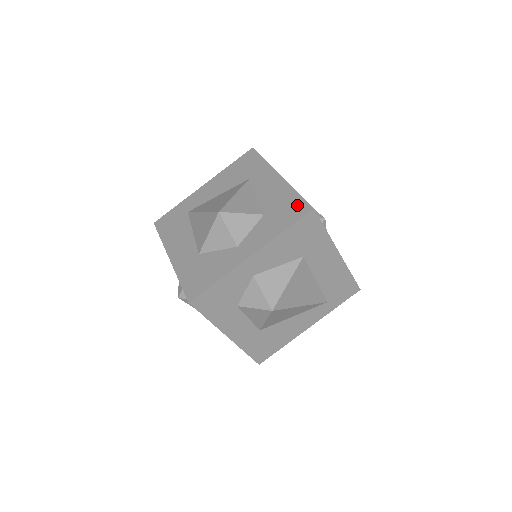
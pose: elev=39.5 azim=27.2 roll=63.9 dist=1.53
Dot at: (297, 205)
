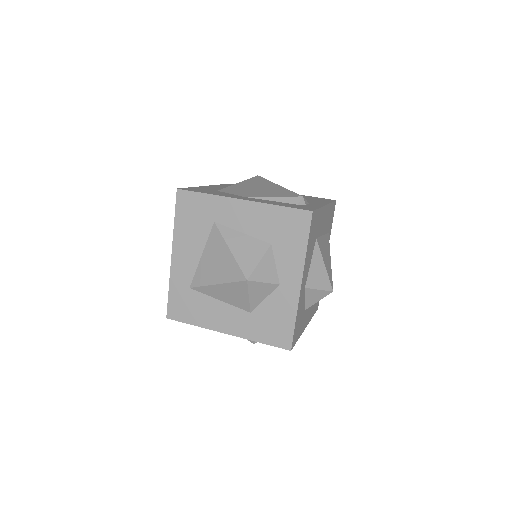
Dot at: (294, 218)
